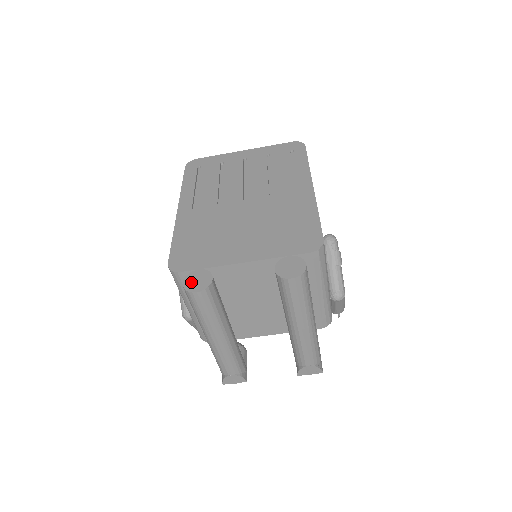
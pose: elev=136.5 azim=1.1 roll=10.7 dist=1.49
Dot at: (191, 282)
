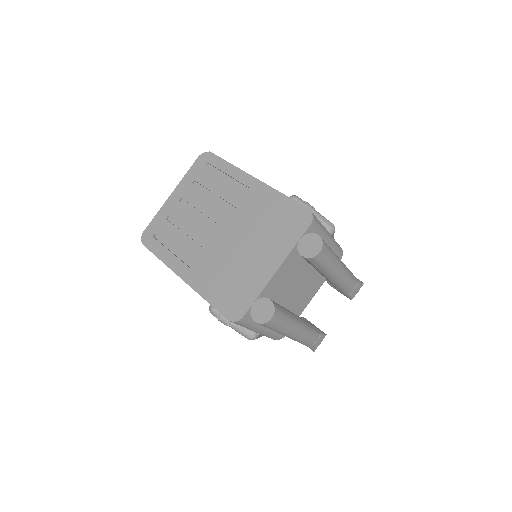
Dot at: (260, 316)
